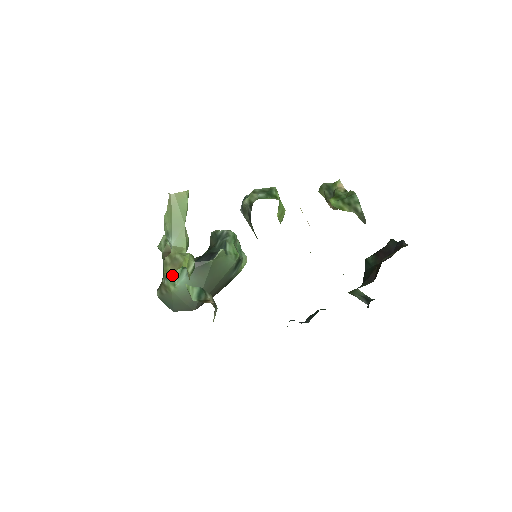
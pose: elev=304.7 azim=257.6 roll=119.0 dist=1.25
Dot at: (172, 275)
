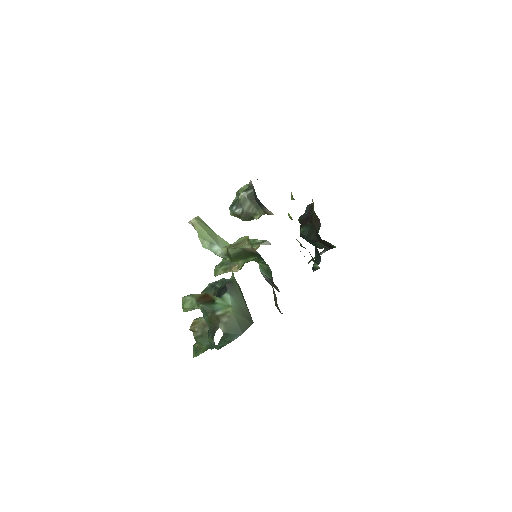
Dot at: (220, 304)
